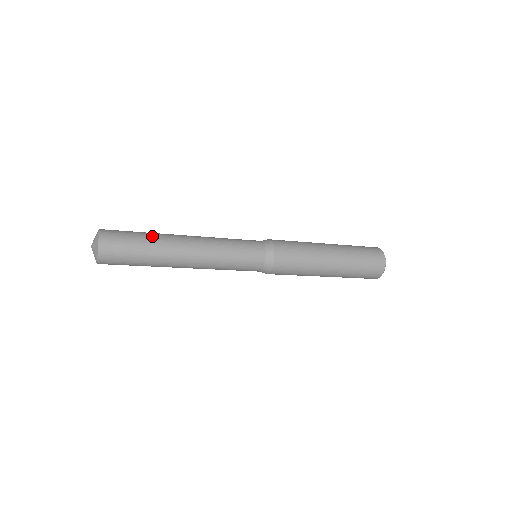
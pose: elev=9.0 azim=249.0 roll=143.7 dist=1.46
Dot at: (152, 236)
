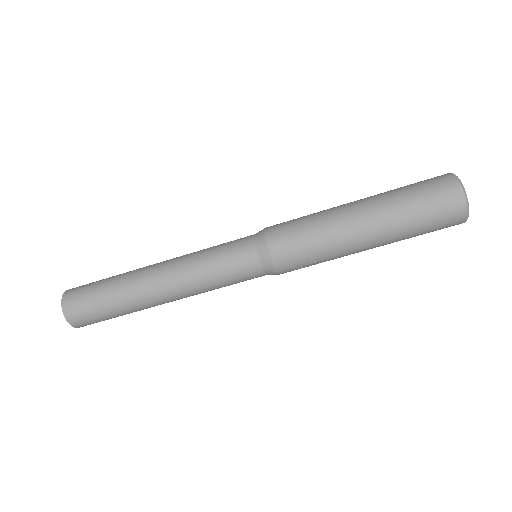
Dot at: occluded
